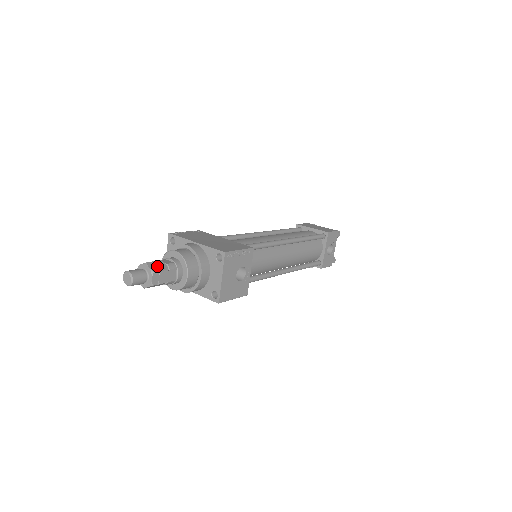
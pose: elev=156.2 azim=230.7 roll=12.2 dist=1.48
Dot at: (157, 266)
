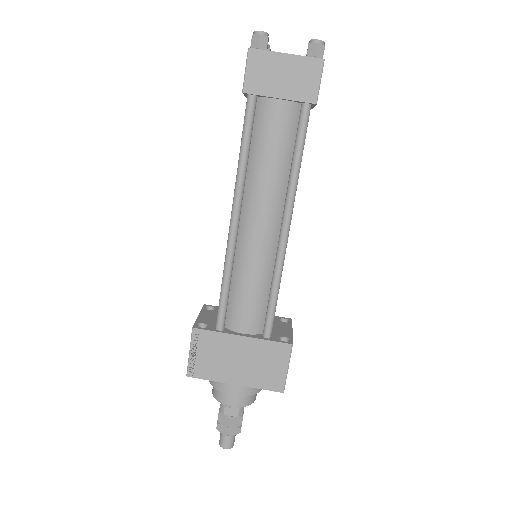
Dot at: (235, 427)
